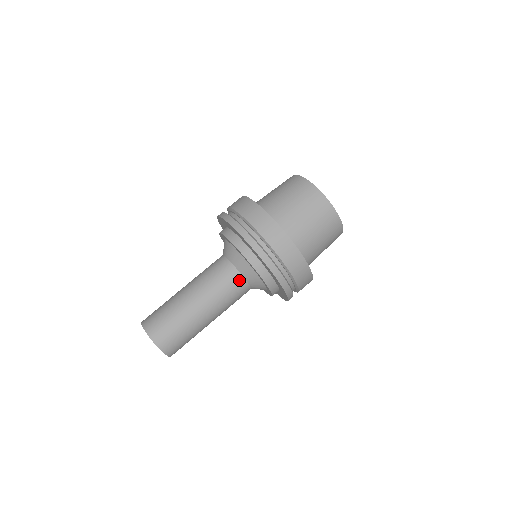
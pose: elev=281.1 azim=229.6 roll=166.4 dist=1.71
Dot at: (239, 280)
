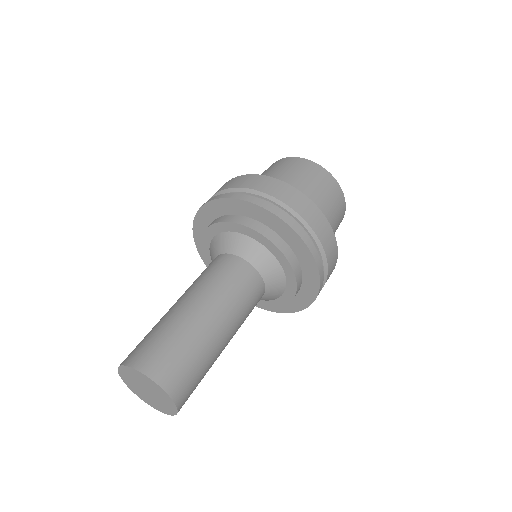
Dot at: (259, 285)
